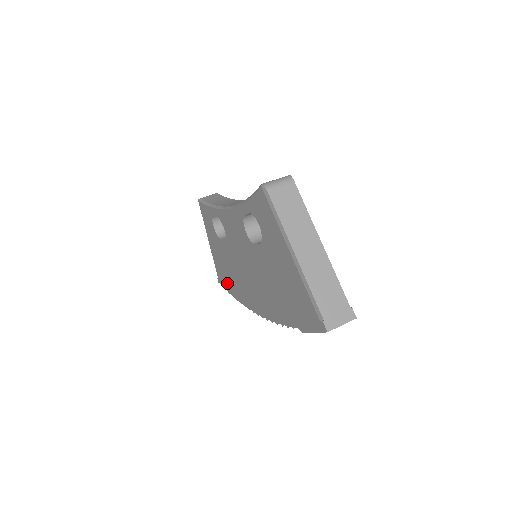
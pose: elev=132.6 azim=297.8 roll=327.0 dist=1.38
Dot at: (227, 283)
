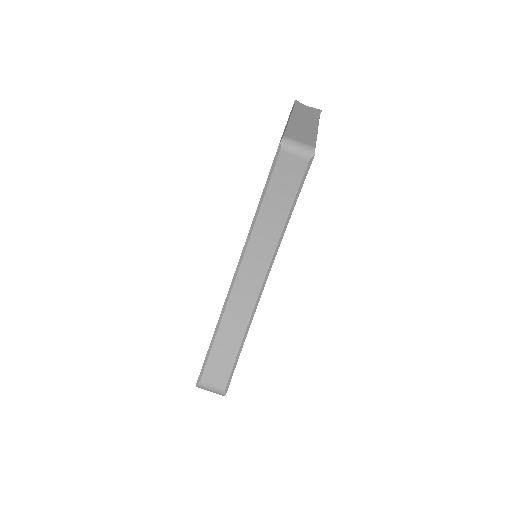
Dot at: occluded
